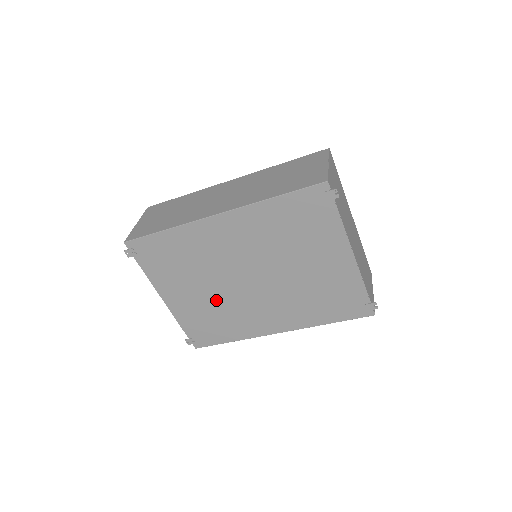
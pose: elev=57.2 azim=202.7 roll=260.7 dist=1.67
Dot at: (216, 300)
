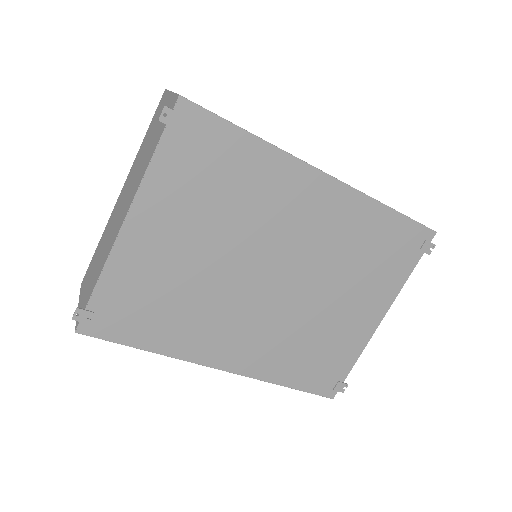
Dot at: (201, 276)
